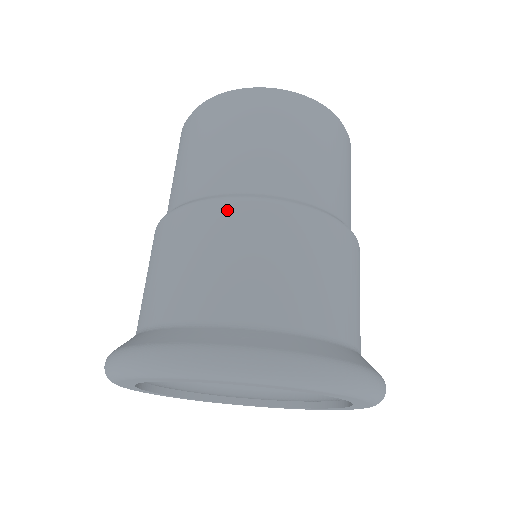
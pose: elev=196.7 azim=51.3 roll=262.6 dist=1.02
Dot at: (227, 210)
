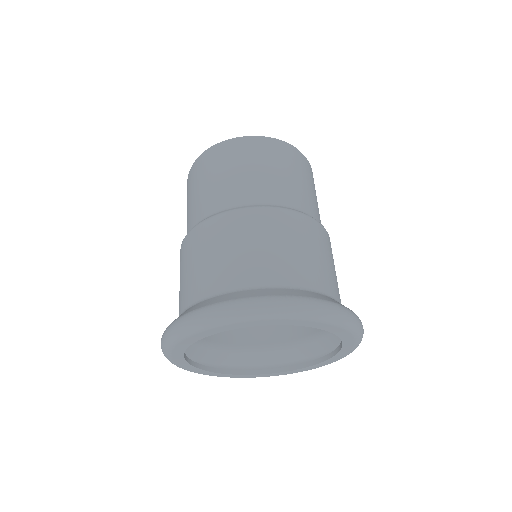
Dot at: (299, 219)
